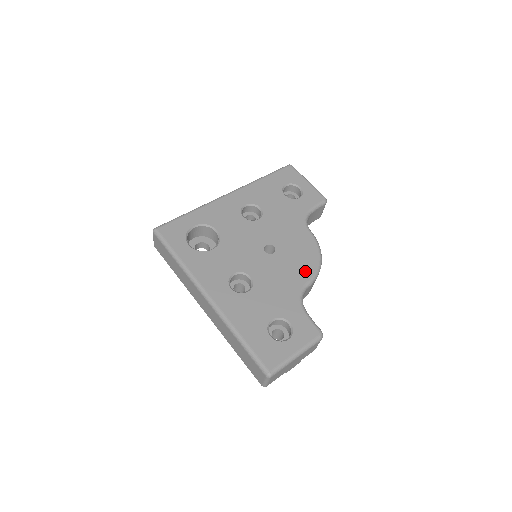
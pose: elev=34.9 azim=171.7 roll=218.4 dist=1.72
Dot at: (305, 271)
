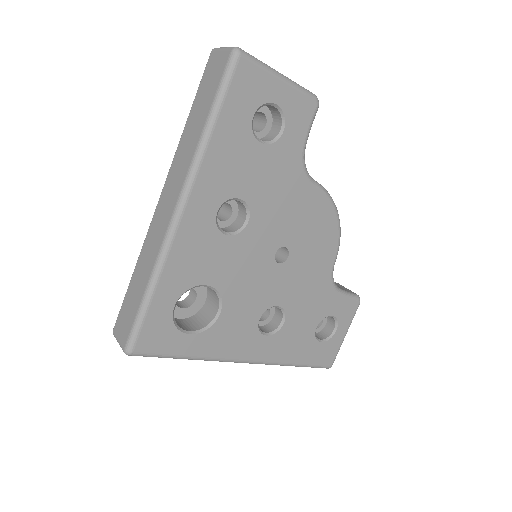
Dot at: (329, 250)
